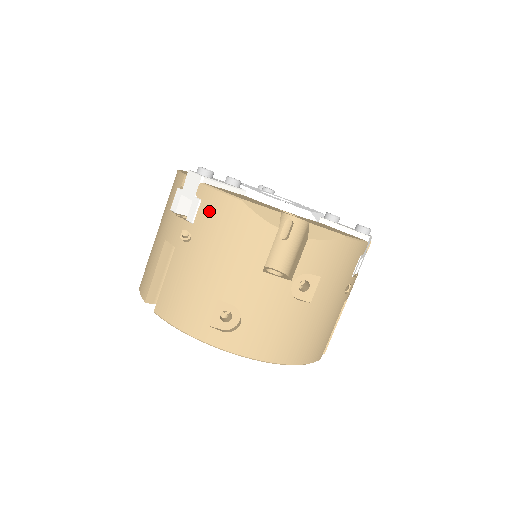
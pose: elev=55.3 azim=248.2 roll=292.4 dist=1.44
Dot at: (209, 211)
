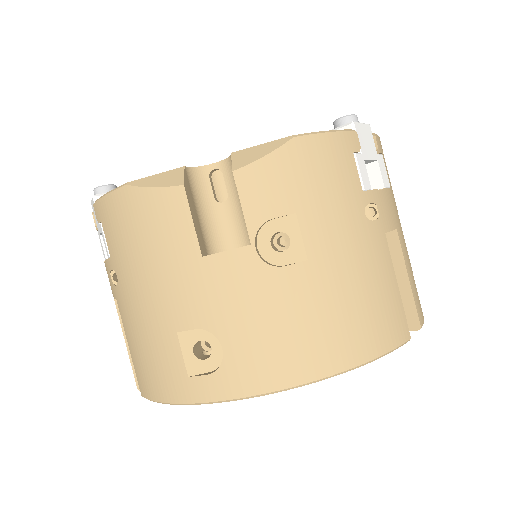
Dot at: (110, 228)
